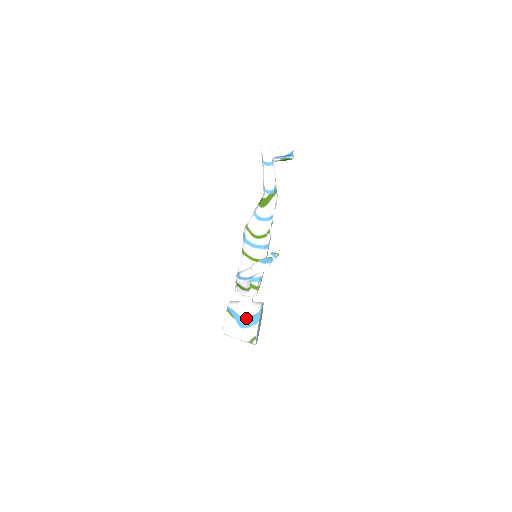
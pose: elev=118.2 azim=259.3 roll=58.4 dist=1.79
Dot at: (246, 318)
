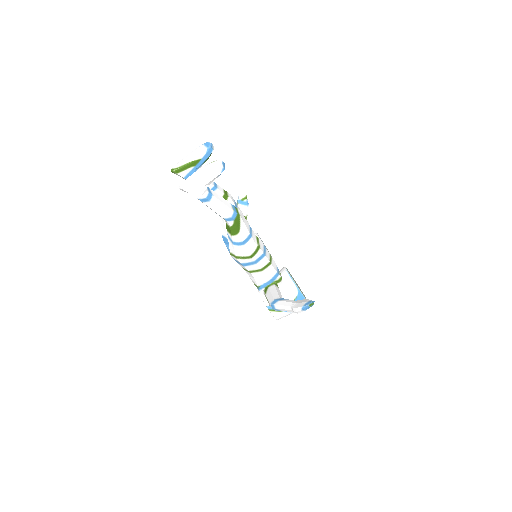
Dot at: occluded
